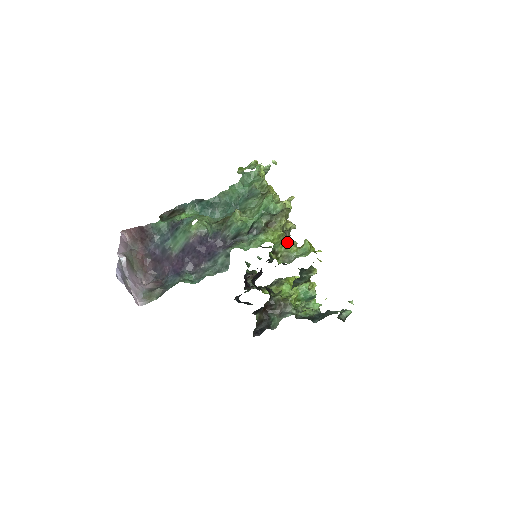
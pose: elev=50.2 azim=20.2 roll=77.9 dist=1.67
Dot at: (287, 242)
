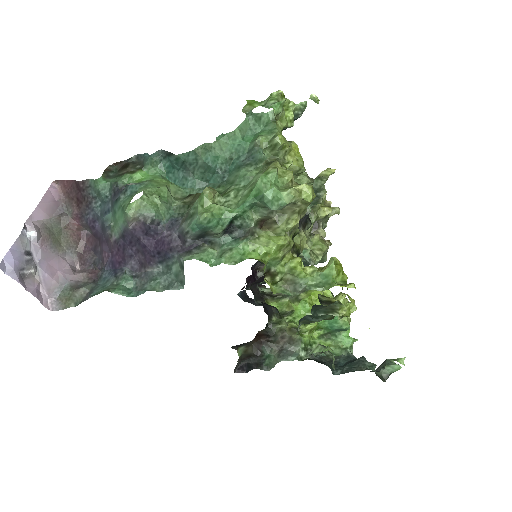
Dot at: (296, 257)
